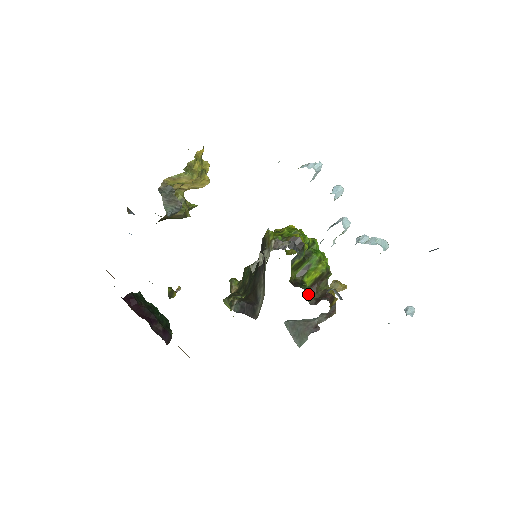
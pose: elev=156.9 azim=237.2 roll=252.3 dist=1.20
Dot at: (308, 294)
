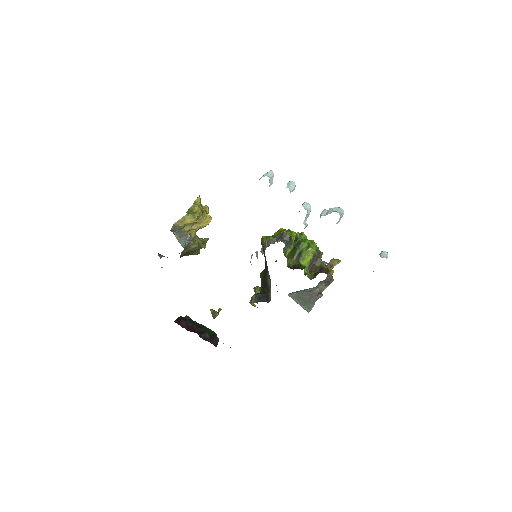
Dot at: occluded
